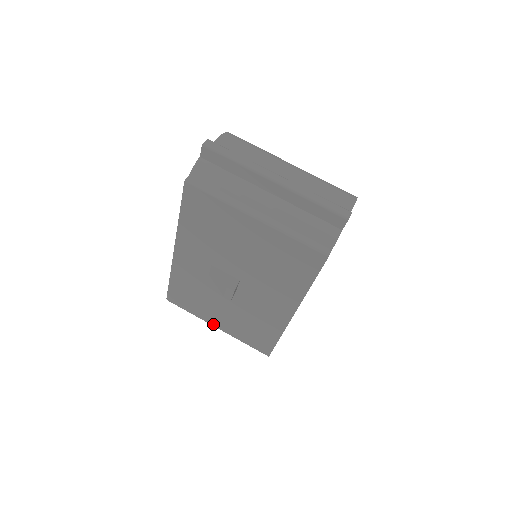
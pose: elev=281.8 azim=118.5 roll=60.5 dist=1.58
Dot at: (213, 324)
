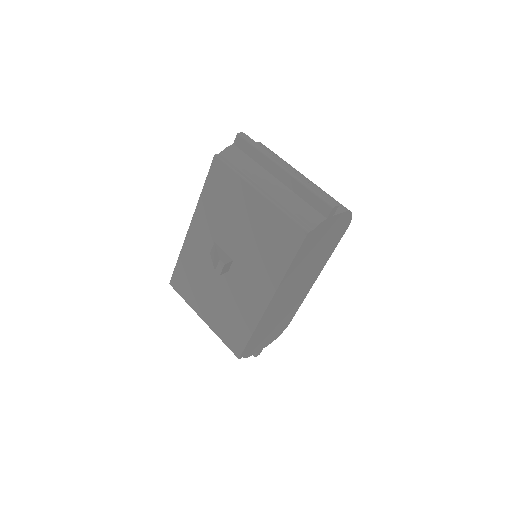
Dot at: (200, 314)
